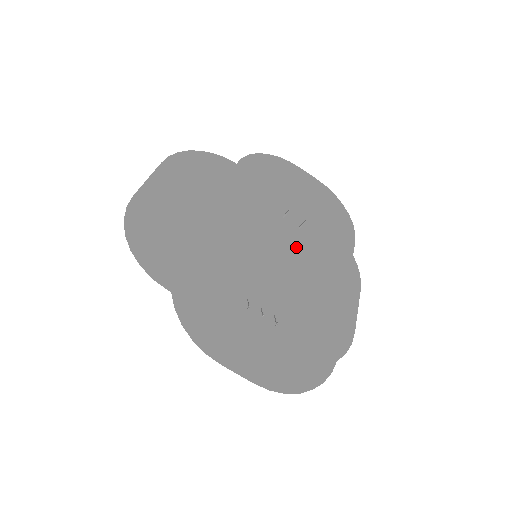
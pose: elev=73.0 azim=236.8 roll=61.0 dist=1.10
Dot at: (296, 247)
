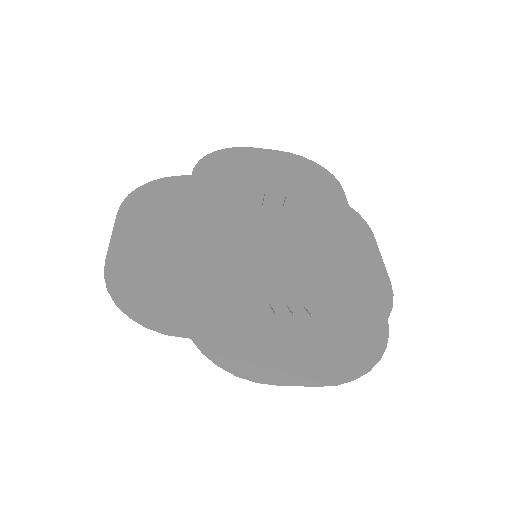
Dot at: (290, 227)
